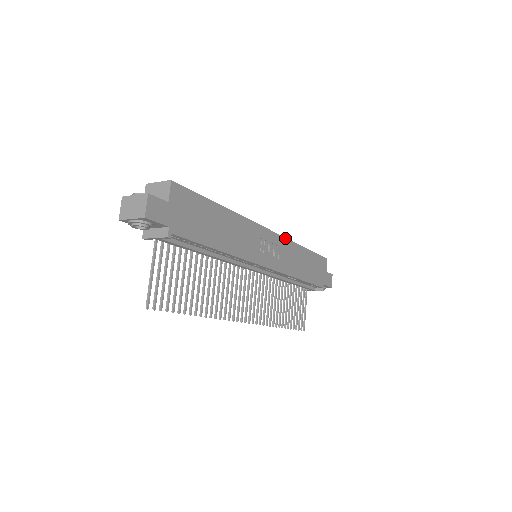
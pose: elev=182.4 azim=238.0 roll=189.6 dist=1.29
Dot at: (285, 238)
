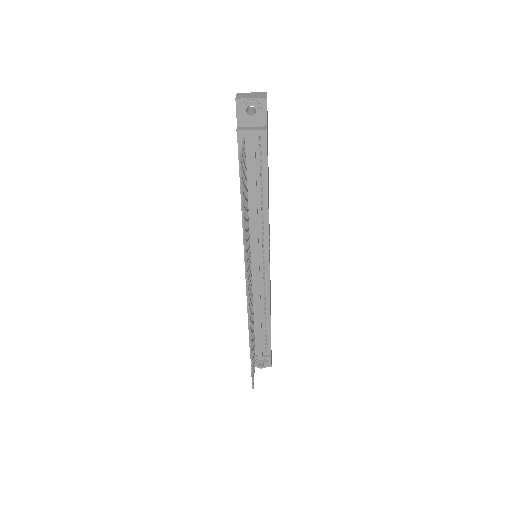
Dot at: occluded
